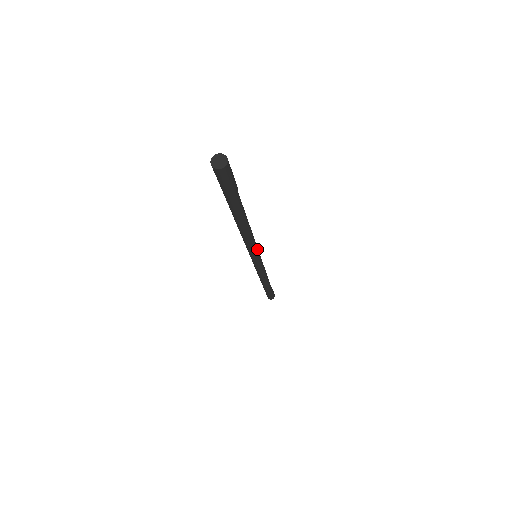
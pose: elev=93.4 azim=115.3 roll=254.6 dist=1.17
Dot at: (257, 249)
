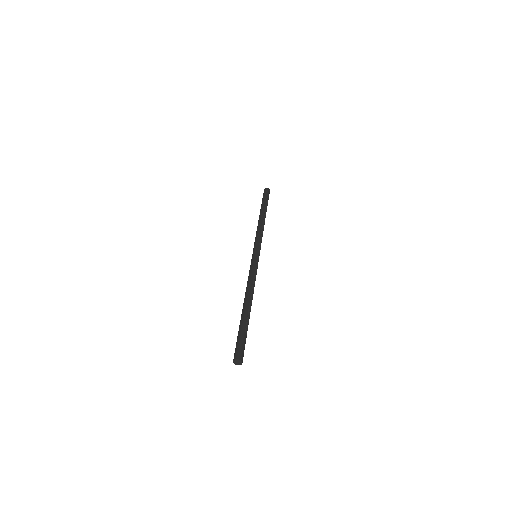
Dot at: occluded
